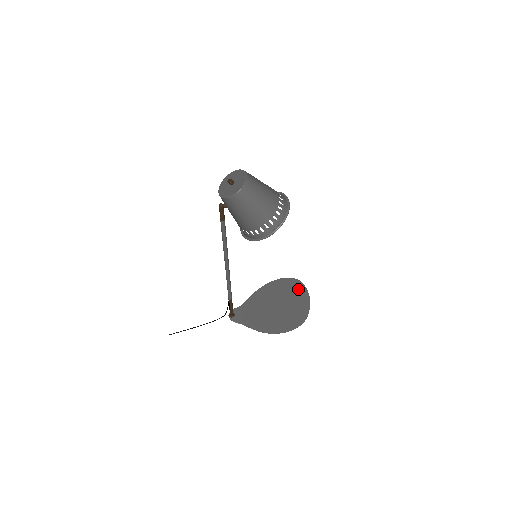
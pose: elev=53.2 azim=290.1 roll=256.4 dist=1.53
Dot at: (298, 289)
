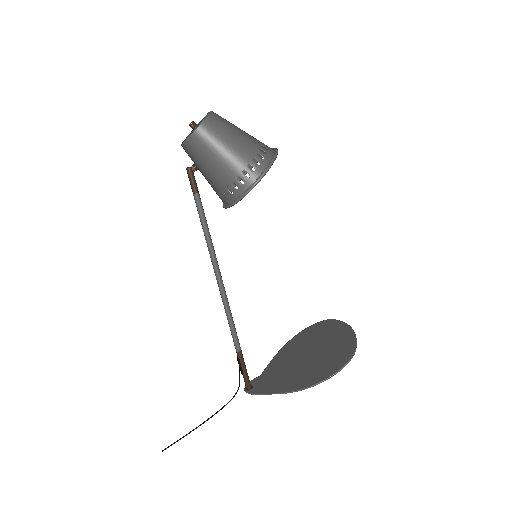
Dot at: (333, 327)
